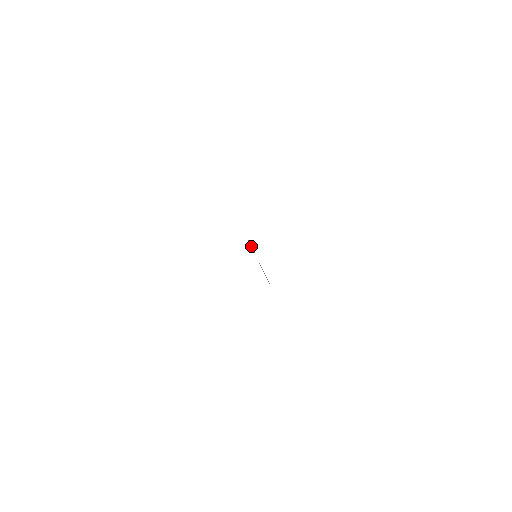
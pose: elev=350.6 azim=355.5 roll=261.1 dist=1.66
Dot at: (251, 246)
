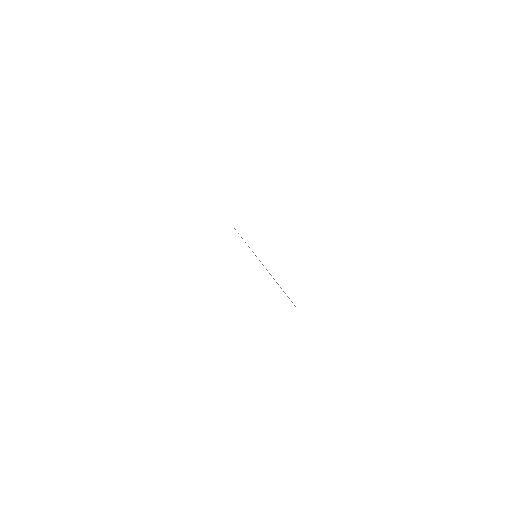
Dot at: occluded
